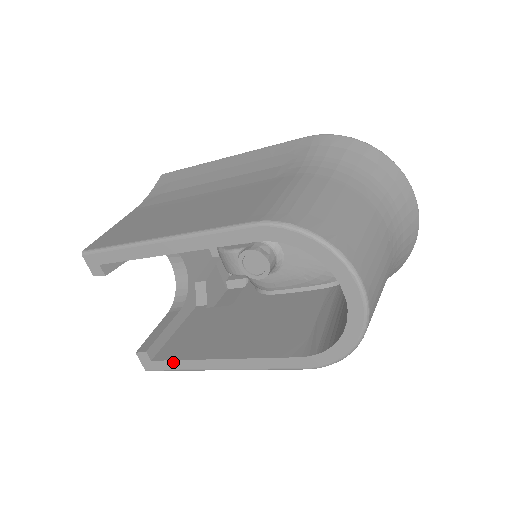
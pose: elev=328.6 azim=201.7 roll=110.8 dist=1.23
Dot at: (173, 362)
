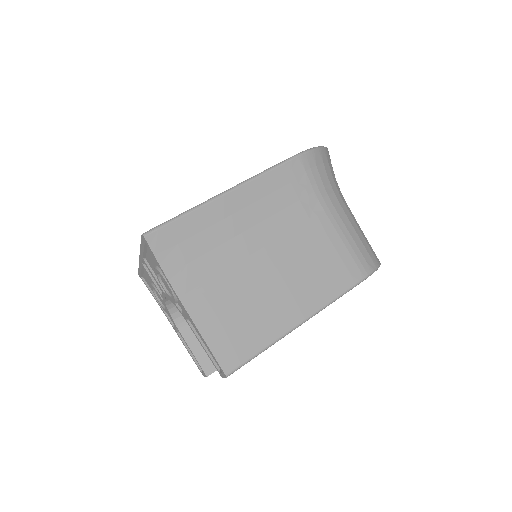
Dot at: occluded
